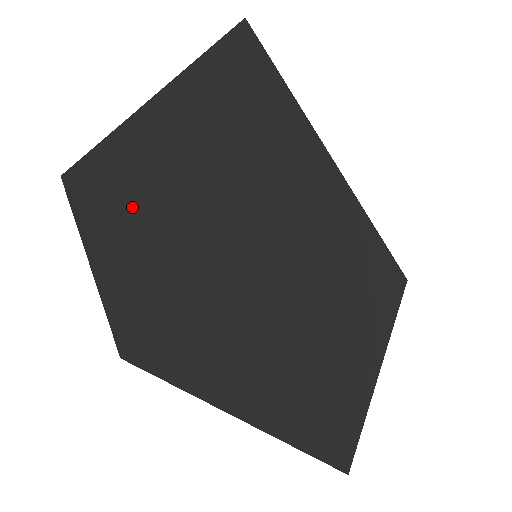
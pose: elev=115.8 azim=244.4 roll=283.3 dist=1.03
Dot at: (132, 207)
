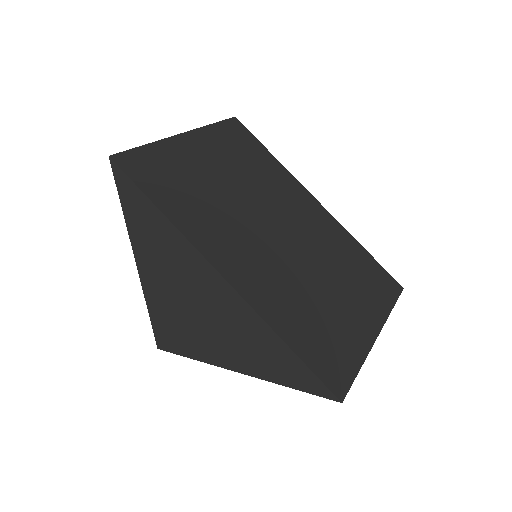
Dot at: (150, 179)
